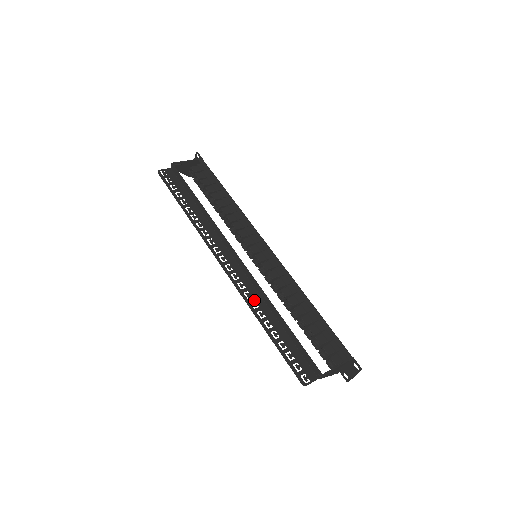
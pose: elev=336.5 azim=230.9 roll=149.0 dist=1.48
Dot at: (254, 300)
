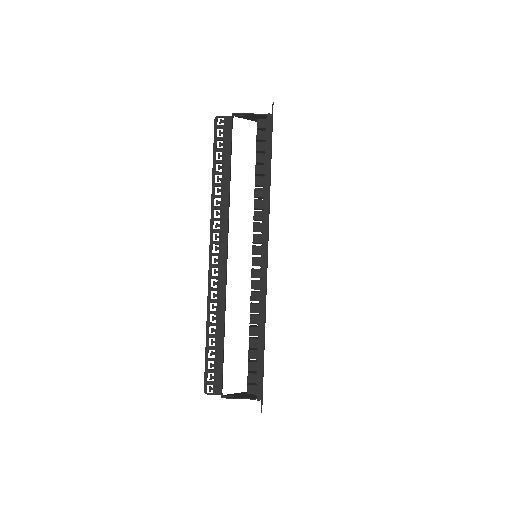
Dot at: (216, 302)
